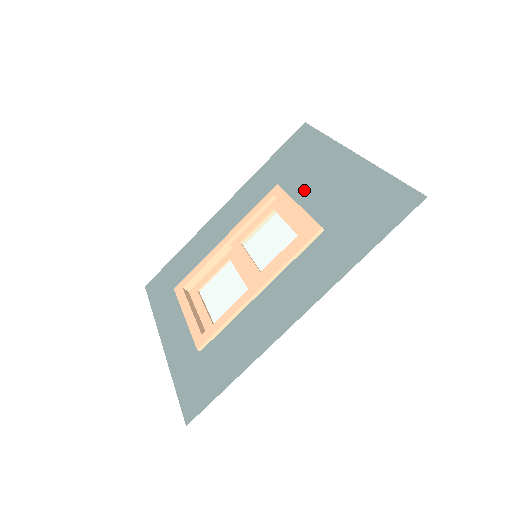
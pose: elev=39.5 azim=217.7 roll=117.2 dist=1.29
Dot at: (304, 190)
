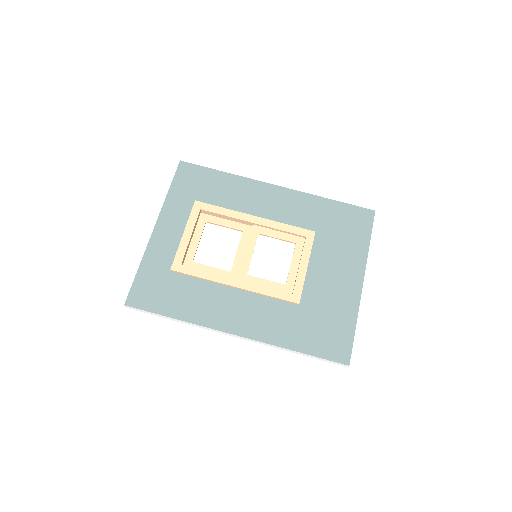
Dot at: (320, 261)
